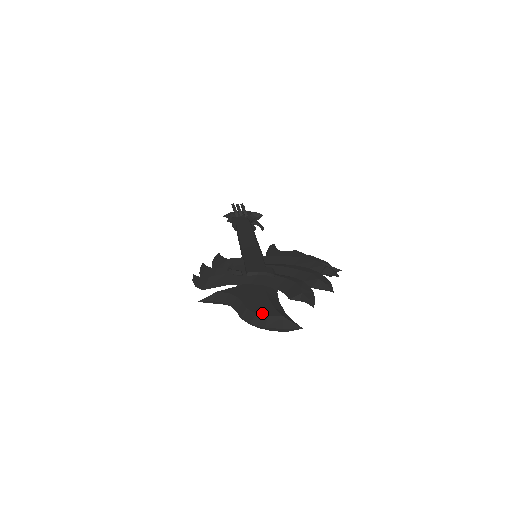
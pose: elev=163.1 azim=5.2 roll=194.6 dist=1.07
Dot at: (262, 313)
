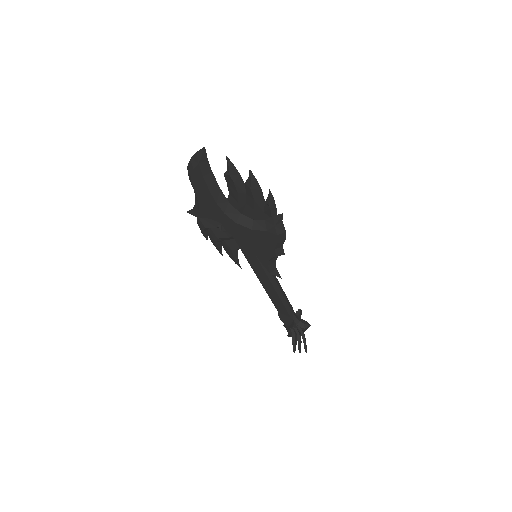
Dot at: occluded
